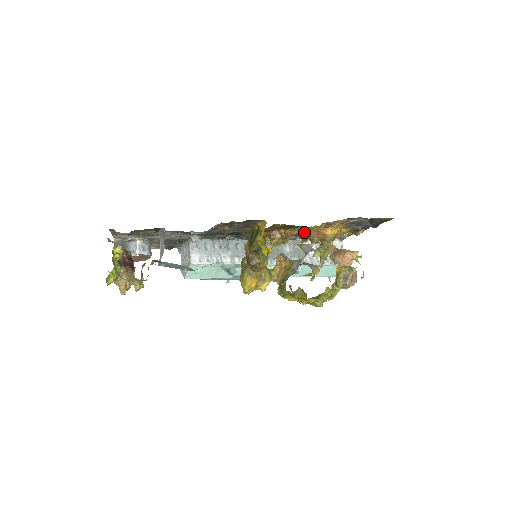
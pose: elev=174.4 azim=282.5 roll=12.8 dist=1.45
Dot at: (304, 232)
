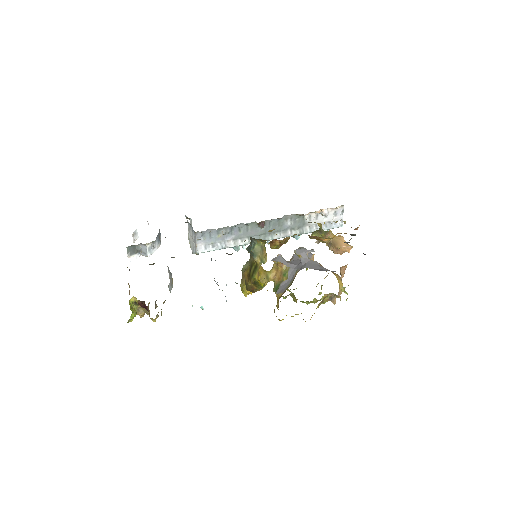
Dot at: occluded
